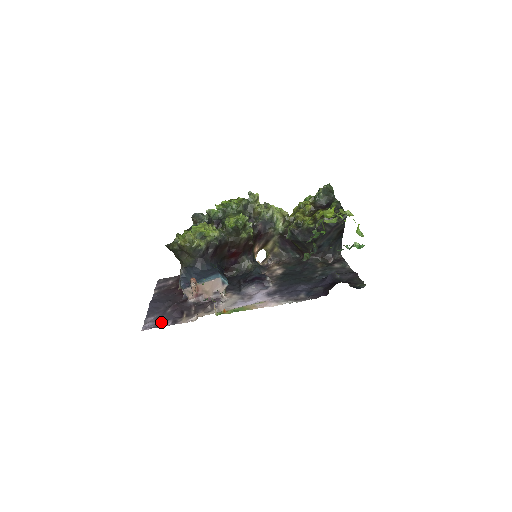
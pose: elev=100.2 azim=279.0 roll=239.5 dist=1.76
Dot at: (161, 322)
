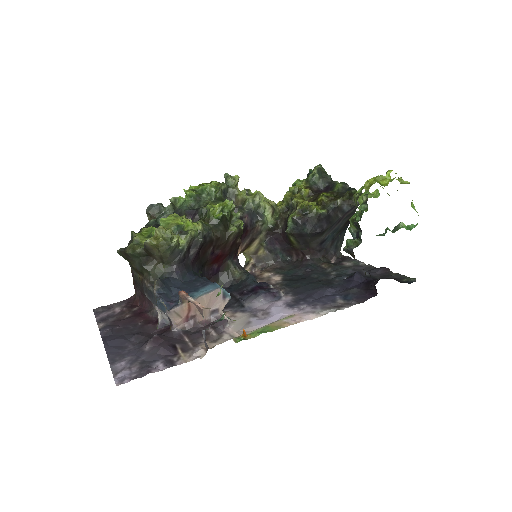
Dot at: (145, 367)
